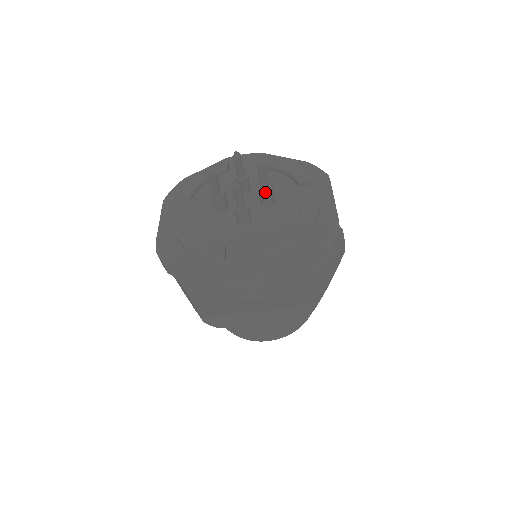
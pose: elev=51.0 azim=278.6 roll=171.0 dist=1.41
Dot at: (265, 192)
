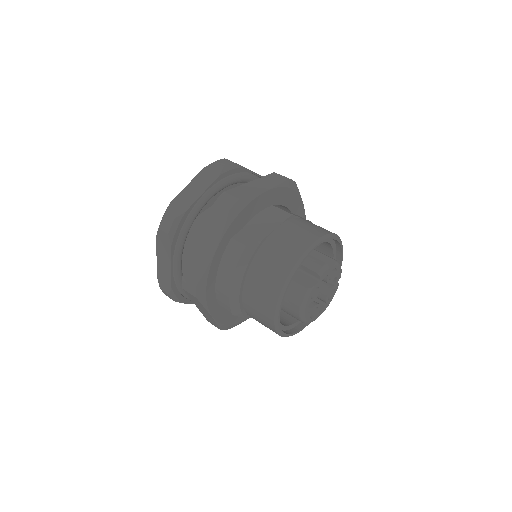
Dot at: occluded
